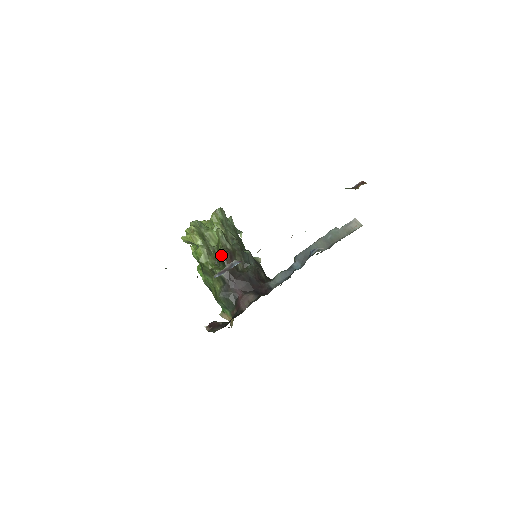
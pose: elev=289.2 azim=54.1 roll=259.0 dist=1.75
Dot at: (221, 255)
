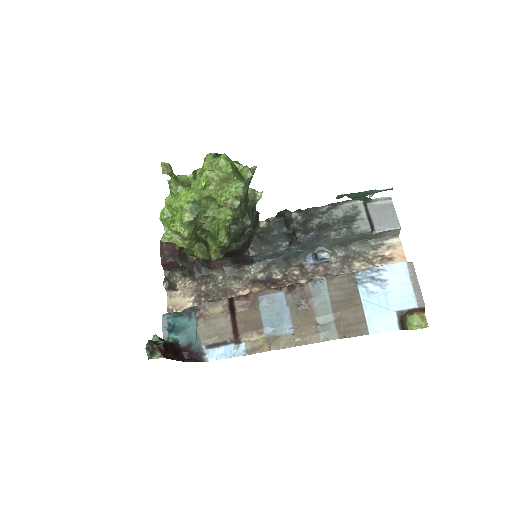
Dot at: occluded
